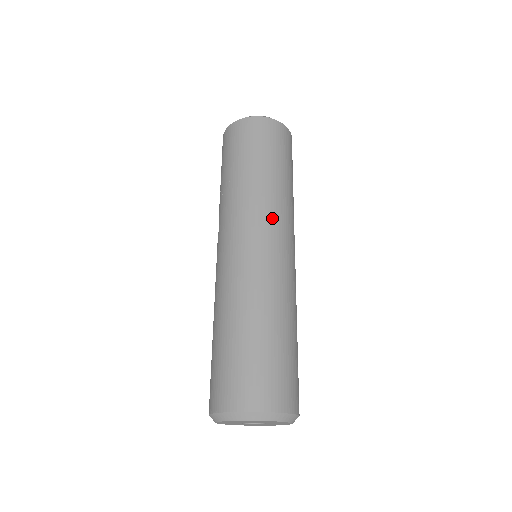
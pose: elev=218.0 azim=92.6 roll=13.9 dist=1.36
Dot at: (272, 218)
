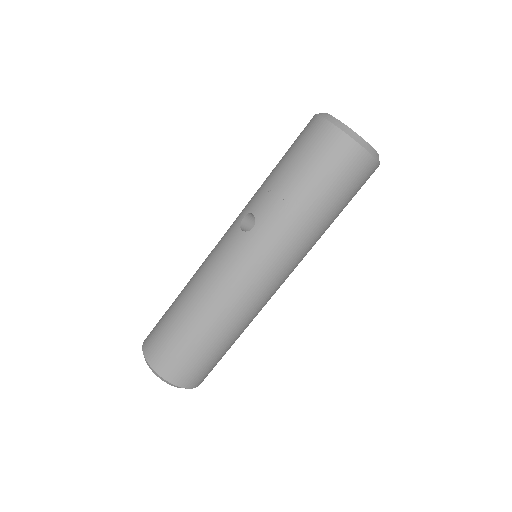
Dot at: (297, 263)
